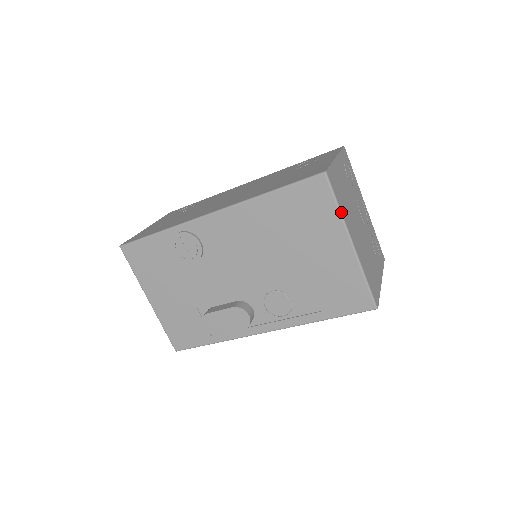
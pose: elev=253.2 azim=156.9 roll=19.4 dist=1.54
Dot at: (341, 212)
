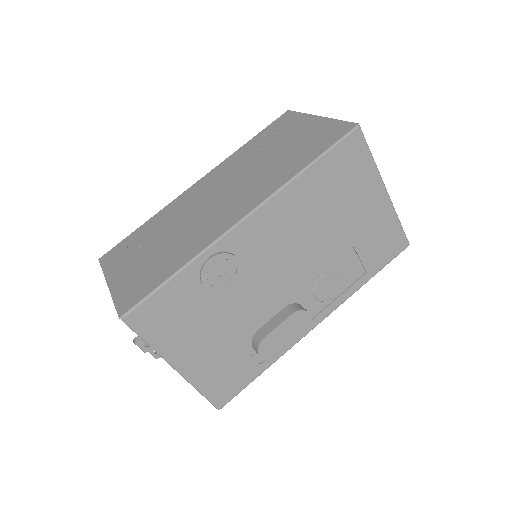
Dot at: occluded
